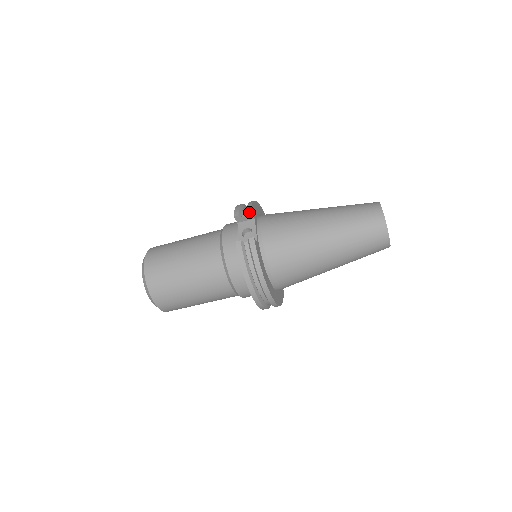
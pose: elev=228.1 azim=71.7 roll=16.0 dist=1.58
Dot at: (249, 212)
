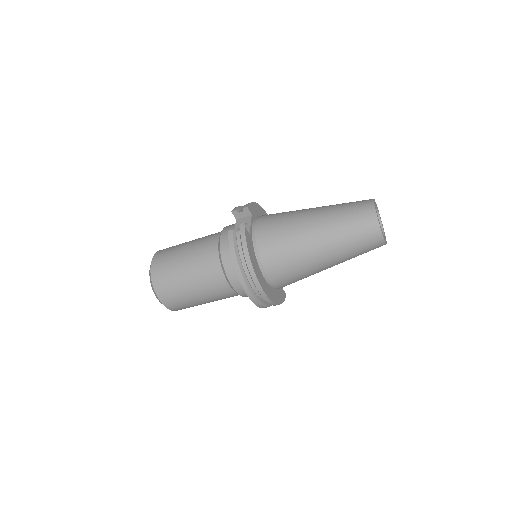
Dot at: (245, 207)
